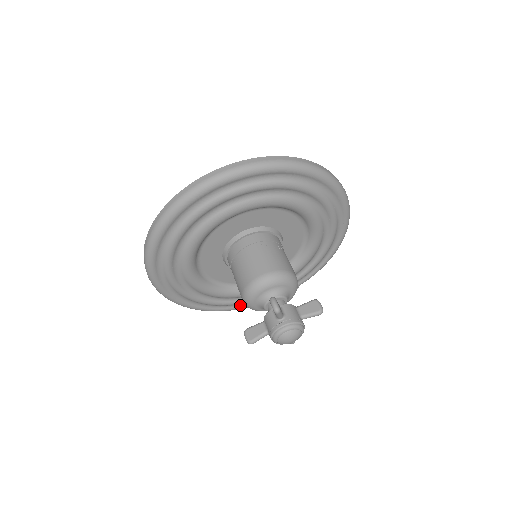
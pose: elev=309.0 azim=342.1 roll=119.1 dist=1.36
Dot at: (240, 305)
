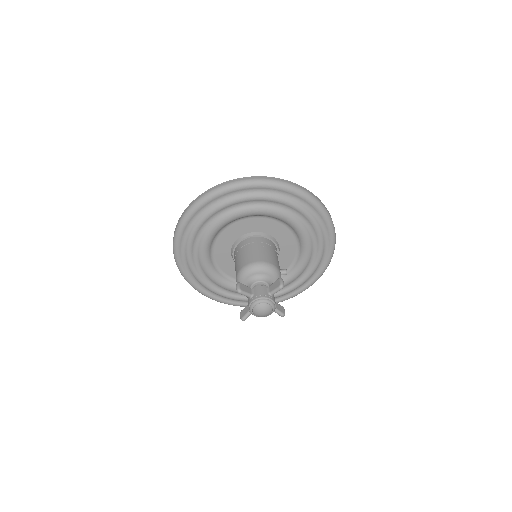
Dot at: (281, 297)
